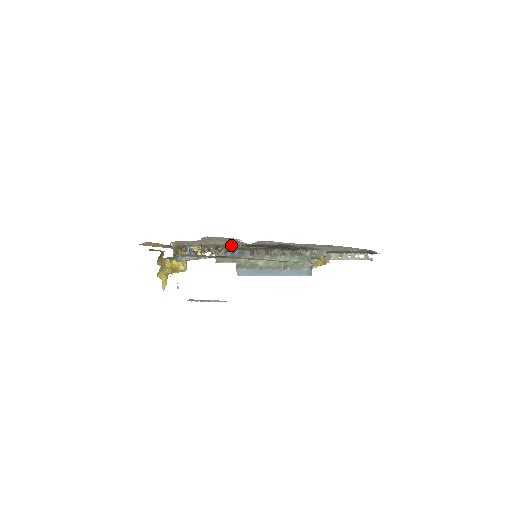
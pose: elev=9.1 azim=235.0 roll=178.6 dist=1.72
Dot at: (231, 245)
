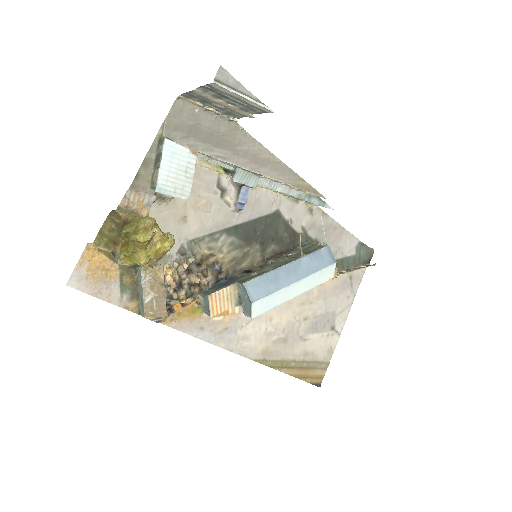
Dot at: (216, 240)
